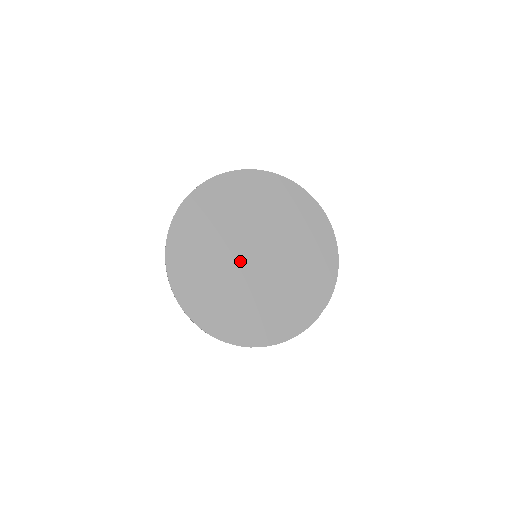
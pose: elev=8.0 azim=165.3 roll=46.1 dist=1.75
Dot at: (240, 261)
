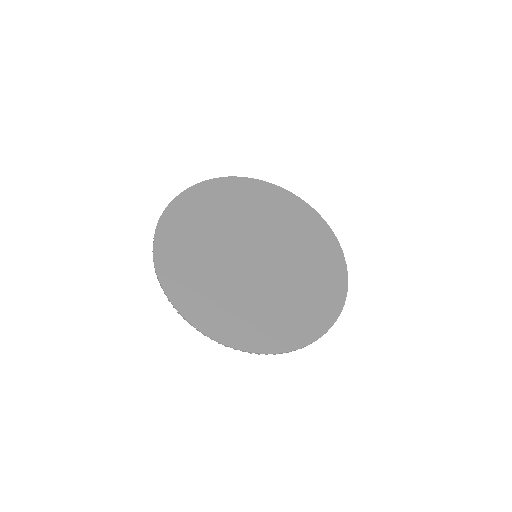
Dot at: (248, 270)
